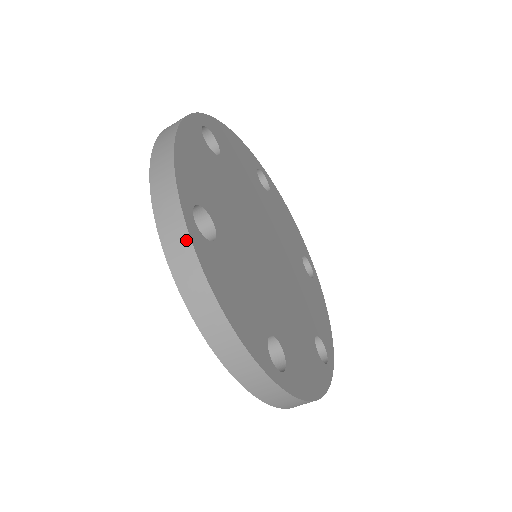
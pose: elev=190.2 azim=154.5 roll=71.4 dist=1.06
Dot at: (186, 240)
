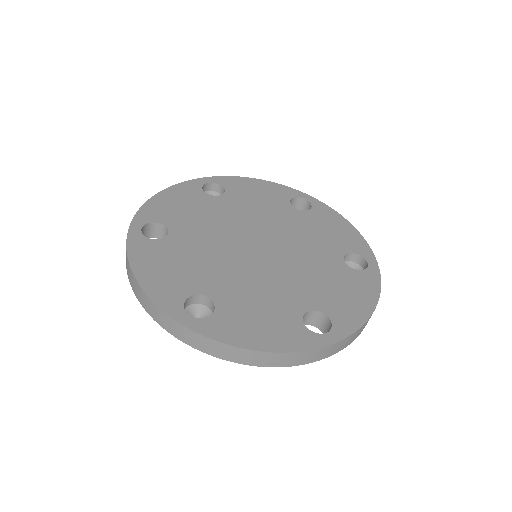
Dot at: (347, 339)
